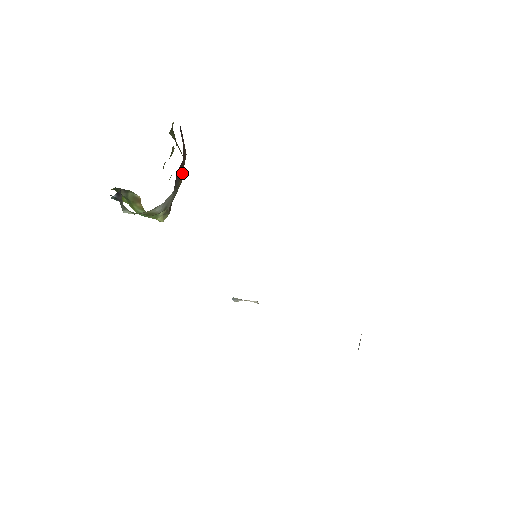
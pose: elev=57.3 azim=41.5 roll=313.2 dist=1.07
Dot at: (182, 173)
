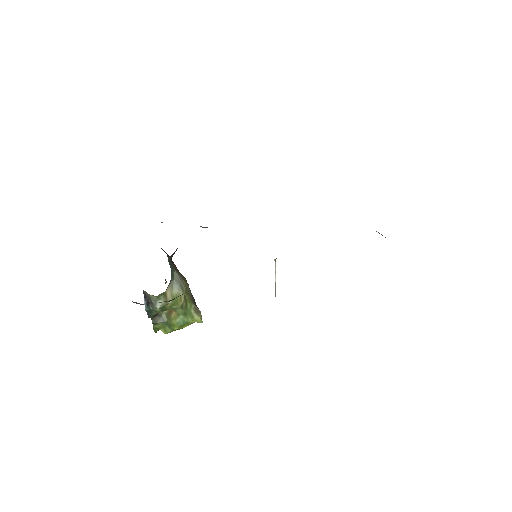
Dot at: occluded
